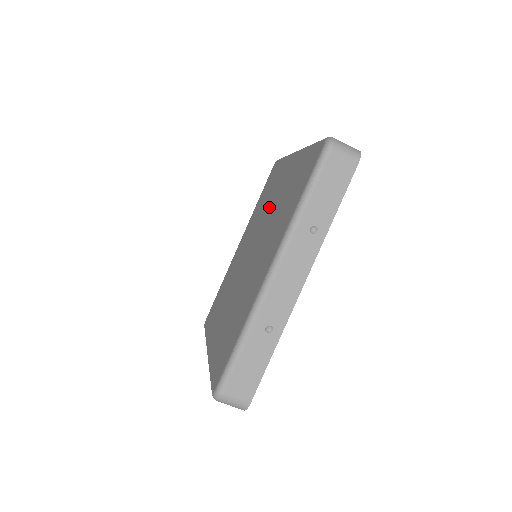
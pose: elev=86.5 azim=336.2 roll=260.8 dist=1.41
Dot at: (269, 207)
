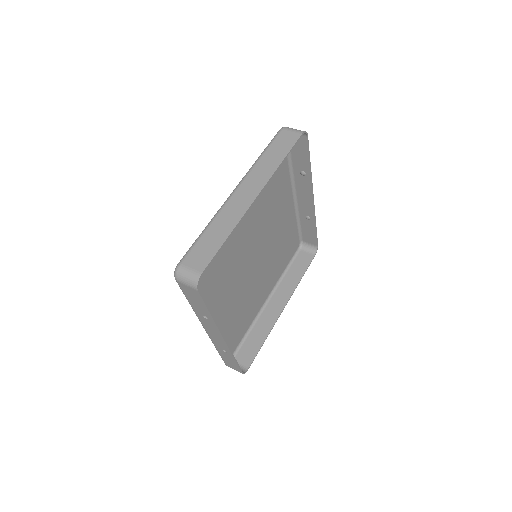
Dot at: (247, 223)
